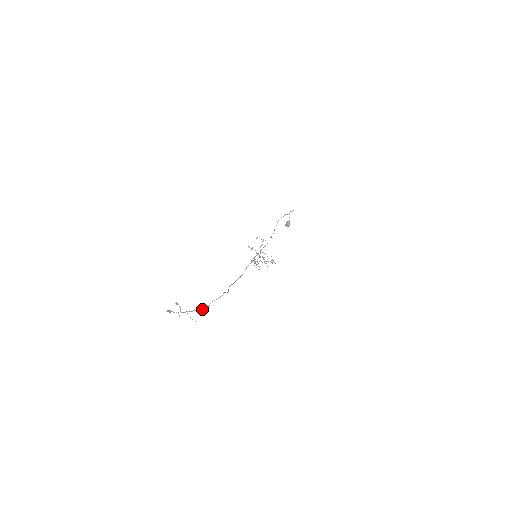
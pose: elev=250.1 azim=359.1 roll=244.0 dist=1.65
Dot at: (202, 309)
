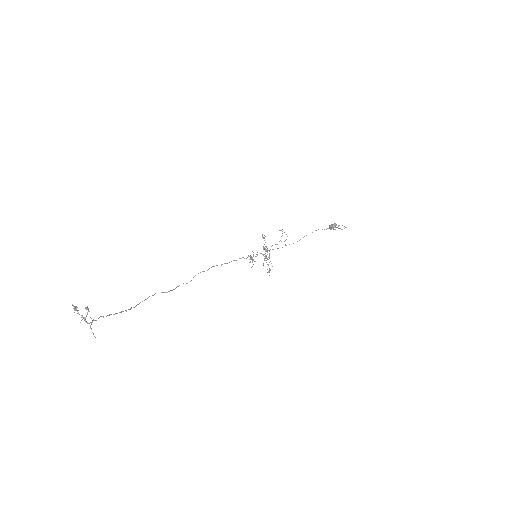
Dot at: (125, 310)
